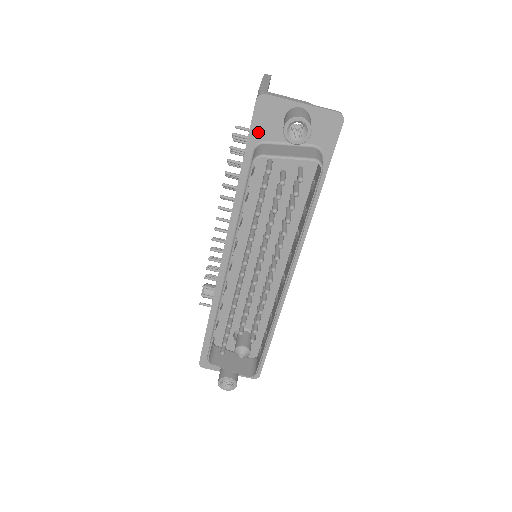
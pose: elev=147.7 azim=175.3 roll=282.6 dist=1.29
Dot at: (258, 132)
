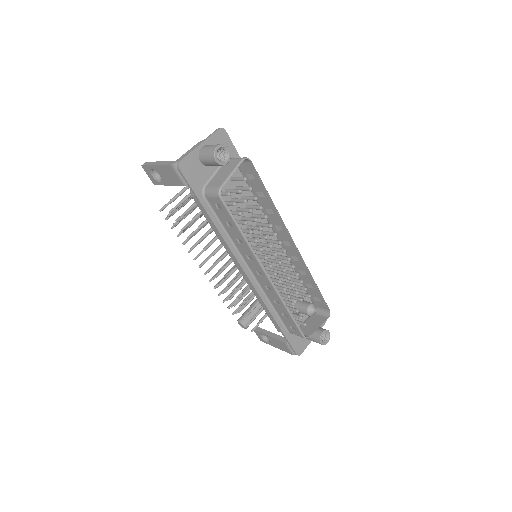
Dot at: (197, 185)
